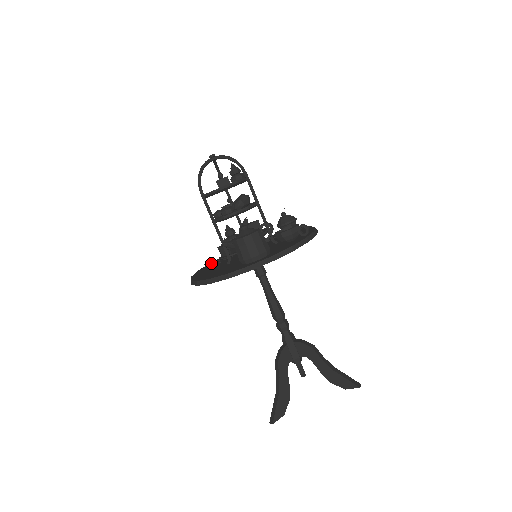
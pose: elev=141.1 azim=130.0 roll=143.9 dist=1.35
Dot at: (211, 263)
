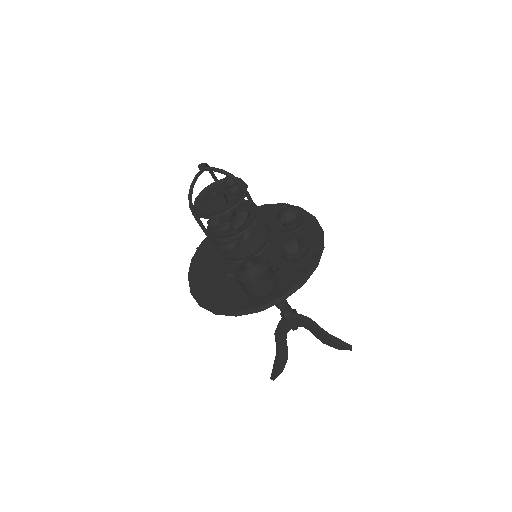
Dot at: (204, 245)
